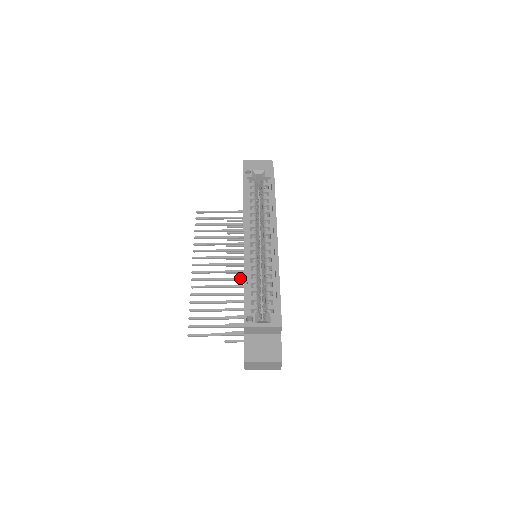
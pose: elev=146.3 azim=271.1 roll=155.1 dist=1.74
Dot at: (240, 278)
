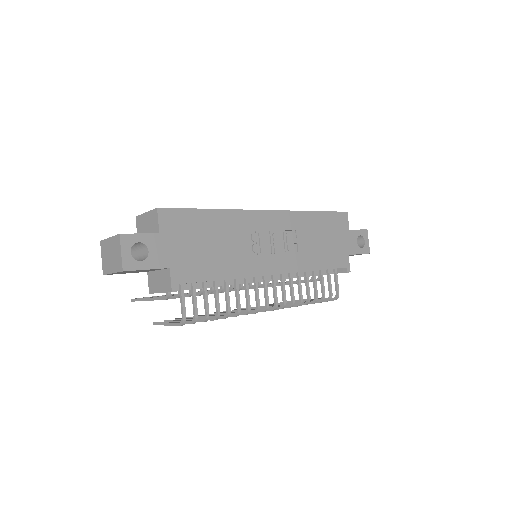
Dot at: (233, 288)
